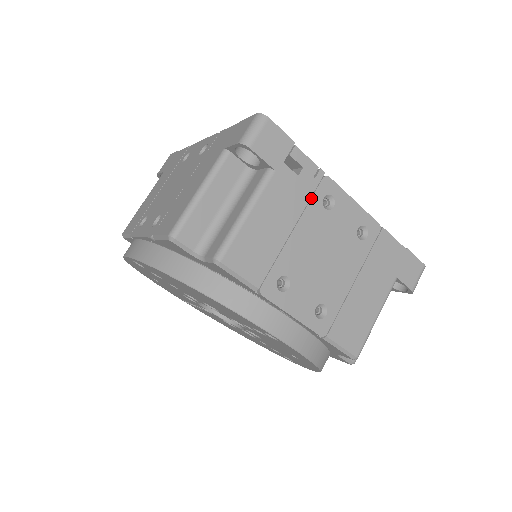
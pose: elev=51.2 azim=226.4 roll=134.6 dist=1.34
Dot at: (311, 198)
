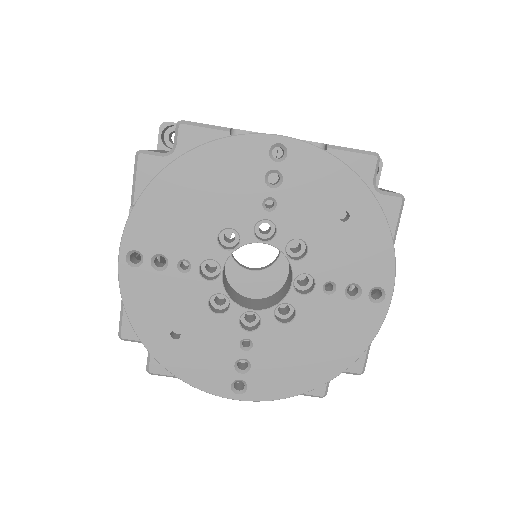
Dot at: occluded
